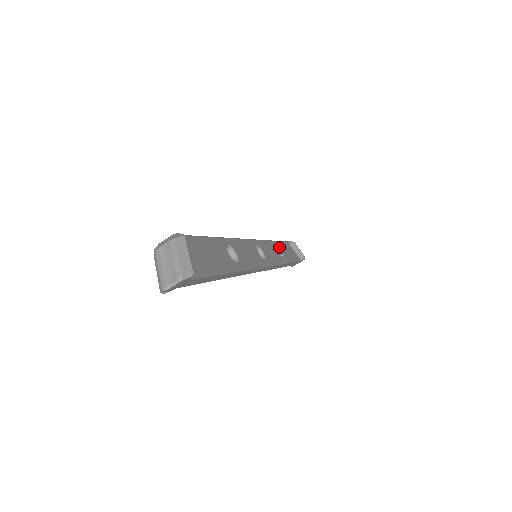
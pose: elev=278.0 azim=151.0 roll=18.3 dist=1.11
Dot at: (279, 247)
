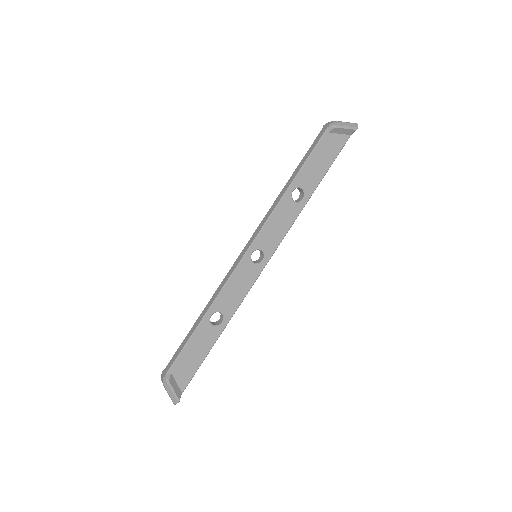
Dot at: (298, 186)
